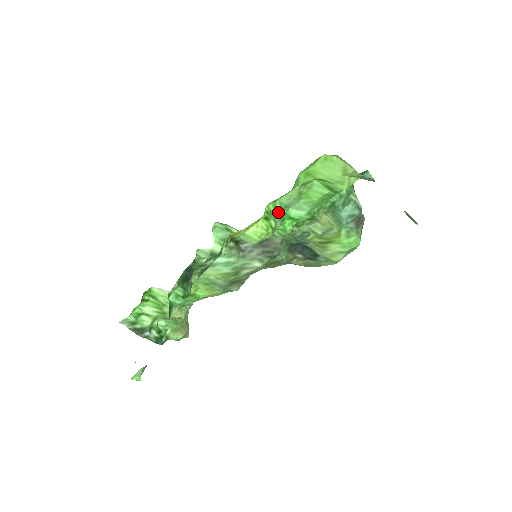
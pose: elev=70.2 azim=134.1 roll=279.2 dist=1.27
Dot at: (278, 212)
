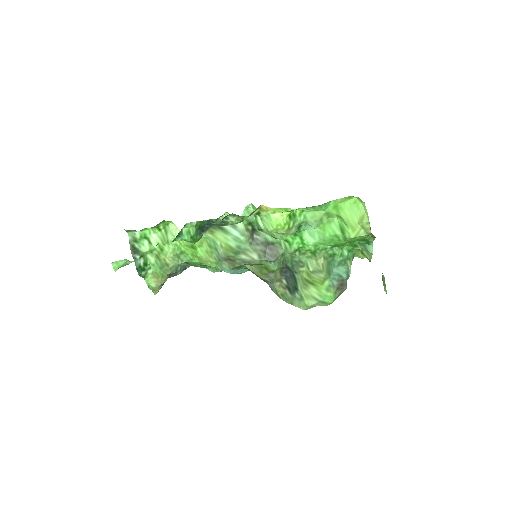
Dot at: (299, 221)
